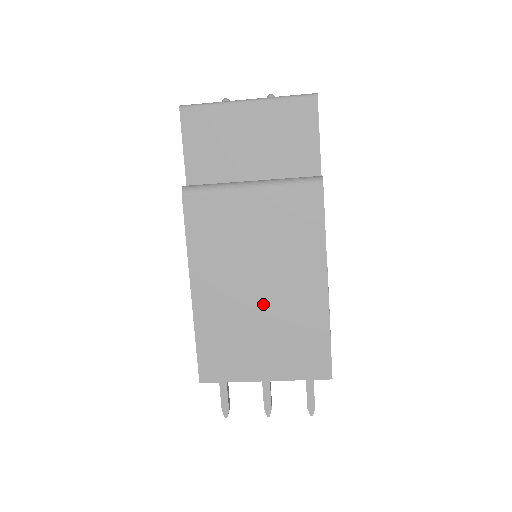
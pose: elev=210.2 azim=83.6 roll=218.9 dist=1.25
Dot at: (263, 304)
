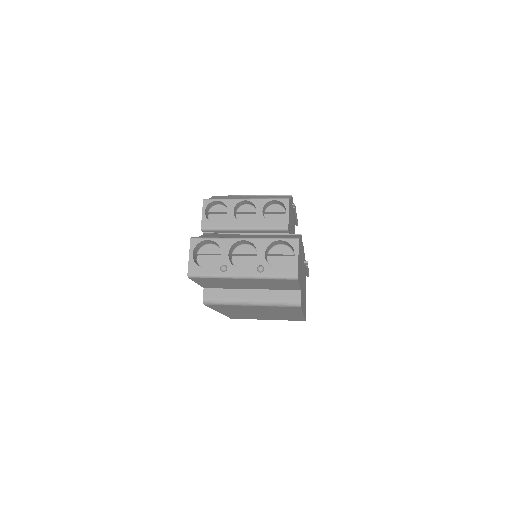
Dot at: (264, 315)
